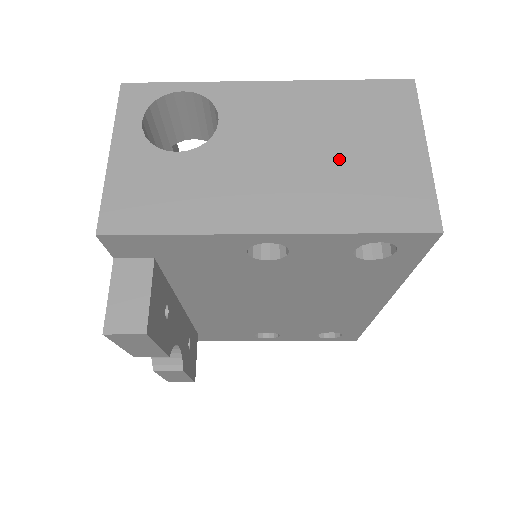
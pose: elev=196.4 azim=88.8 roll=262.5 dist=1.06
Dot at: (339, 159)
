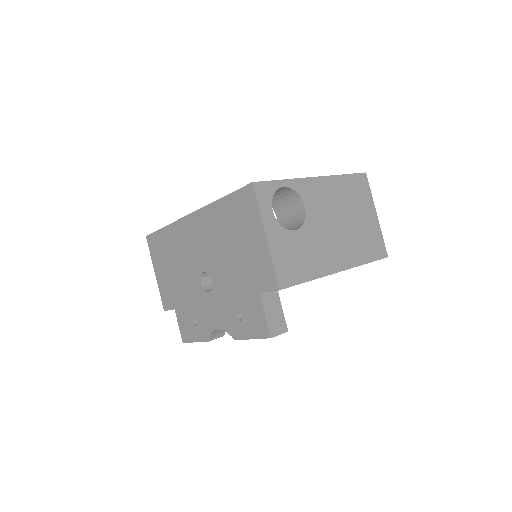
Dot at: (353, 225)
